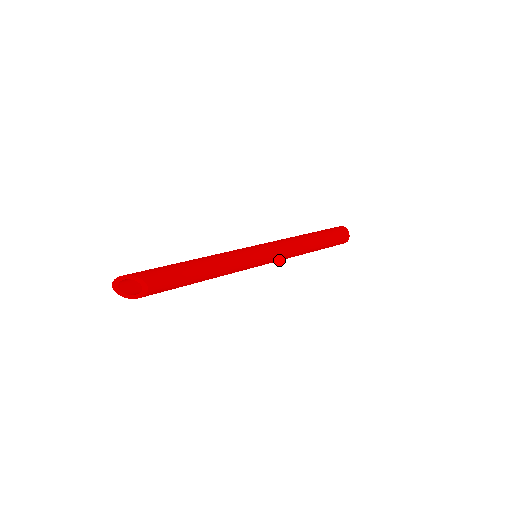
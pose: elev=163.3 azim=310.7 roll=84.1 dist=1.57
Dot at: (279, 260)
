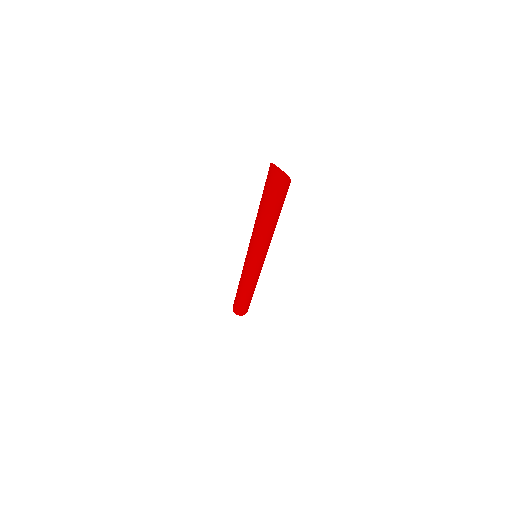
Dot at: occluded
